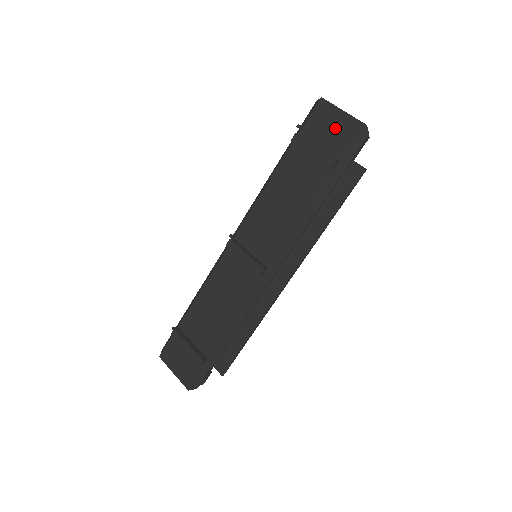
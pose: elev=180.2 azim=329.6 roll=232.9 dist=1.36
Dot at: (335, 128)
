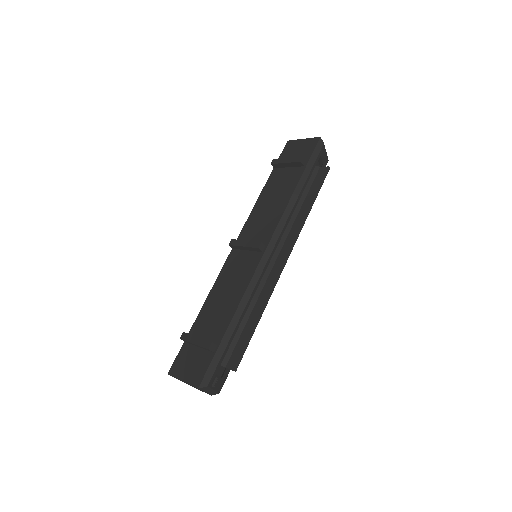
Dot at: (300, 148)
